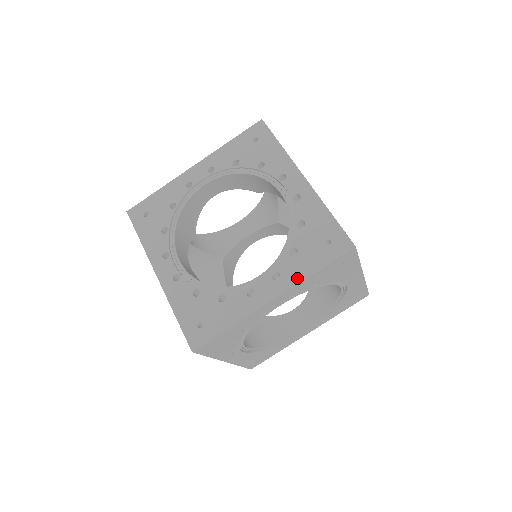
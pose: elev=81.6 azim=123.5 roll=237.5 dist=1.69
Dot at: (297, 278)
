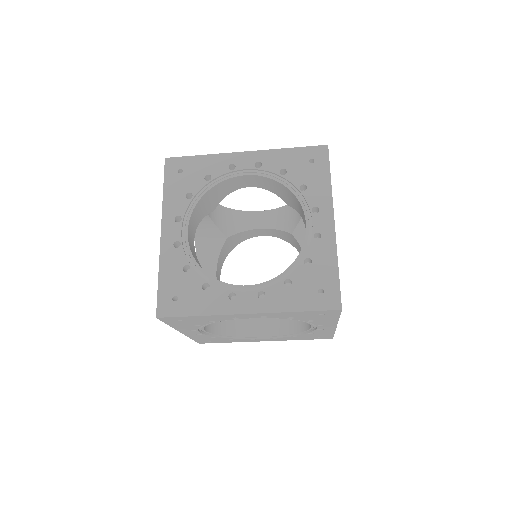
Dot at: (327, 195)
